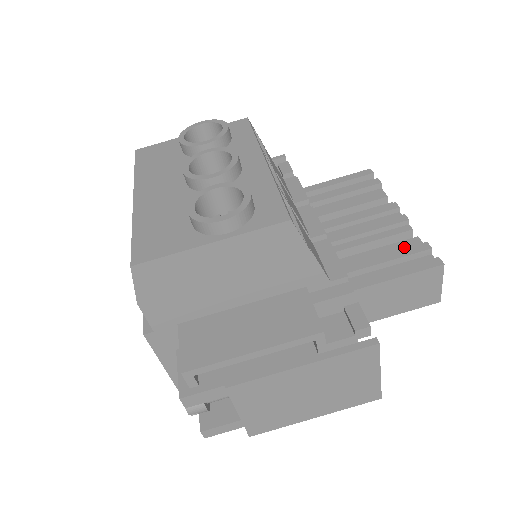
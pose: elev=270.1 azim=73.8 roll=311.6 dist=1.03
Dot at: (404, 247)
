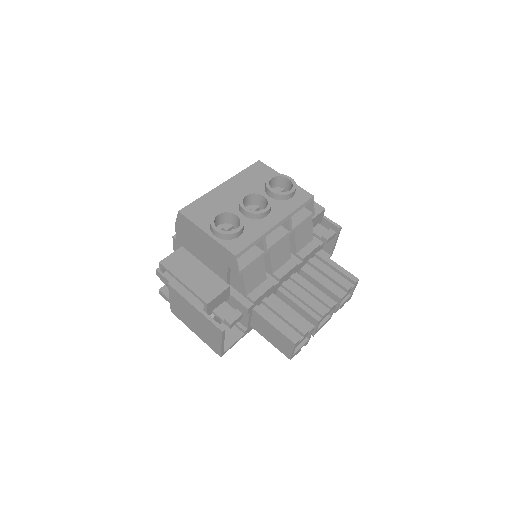
Dot at: (302, 322)
